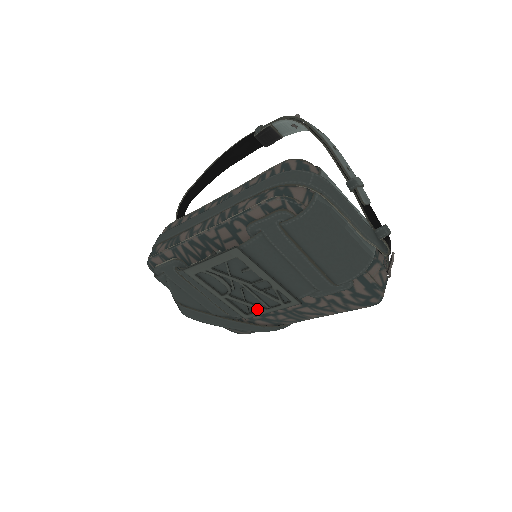
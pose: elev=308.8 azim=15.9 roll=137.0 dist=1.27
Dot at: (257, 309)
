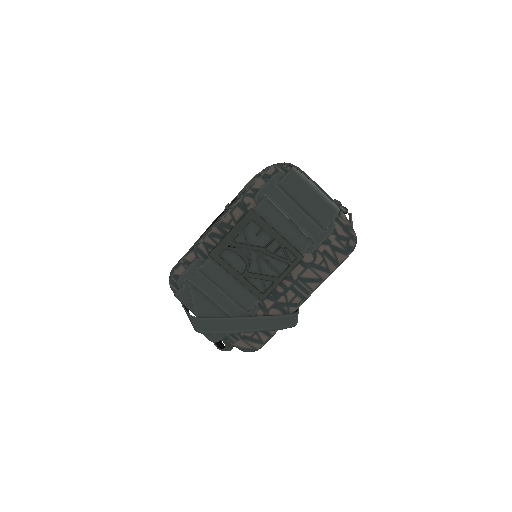
Dot at: (271, 281)
